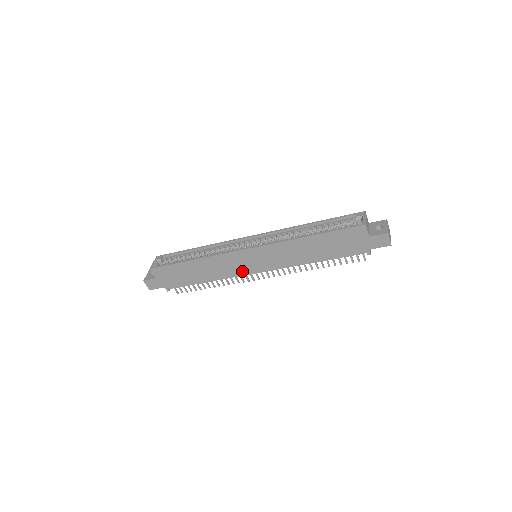
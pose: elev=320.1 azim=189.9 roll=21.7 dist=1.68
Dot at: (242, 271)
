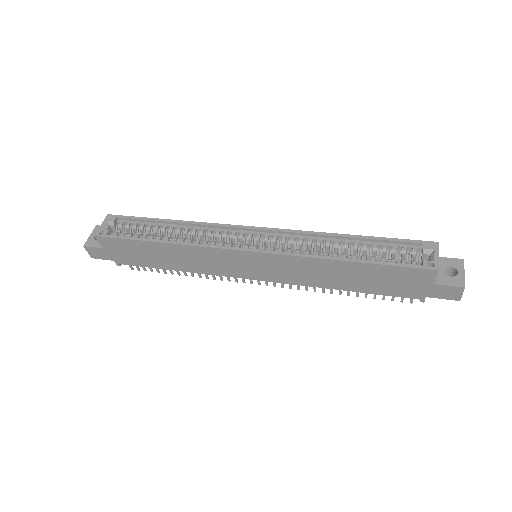
Dot at: (231, 272)
